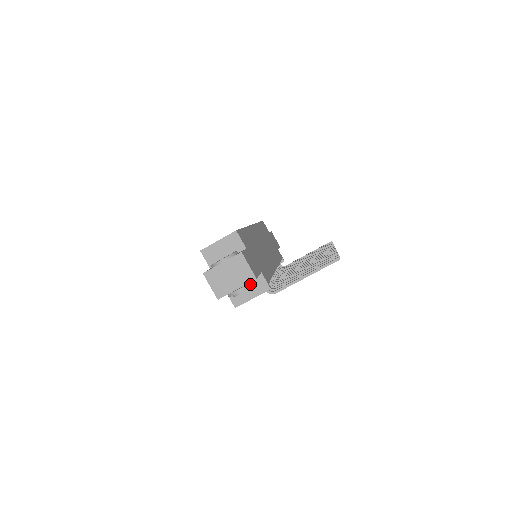
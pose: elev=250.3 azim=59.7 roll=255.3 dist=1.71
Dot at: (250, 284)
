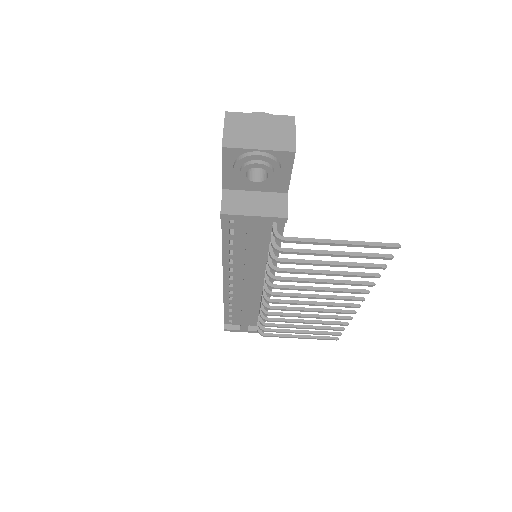
Dot at: (278, 162)
